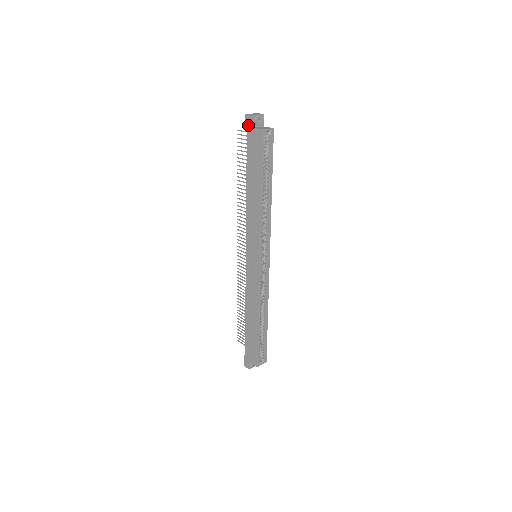
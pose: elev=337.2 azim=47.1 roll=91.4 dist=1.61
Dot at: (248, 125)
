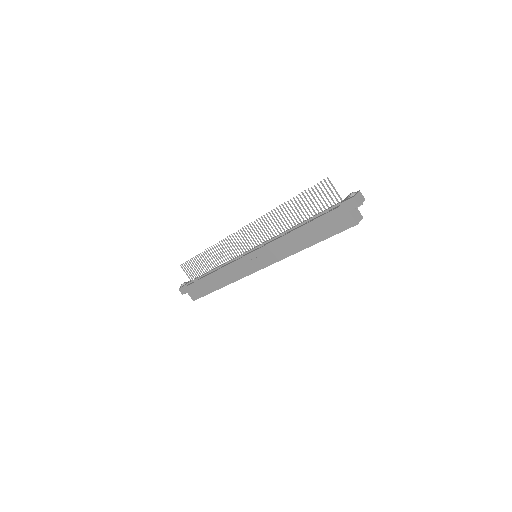
Dot at: (347, 205)
